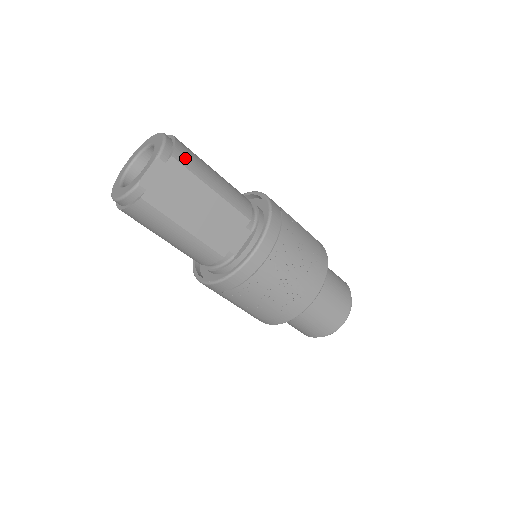
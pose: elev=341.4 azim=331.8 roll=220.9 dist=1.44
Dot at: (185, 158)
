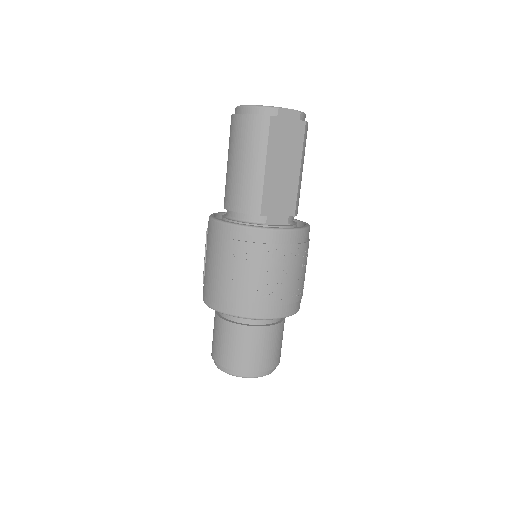
Dot at: (306, 134)
